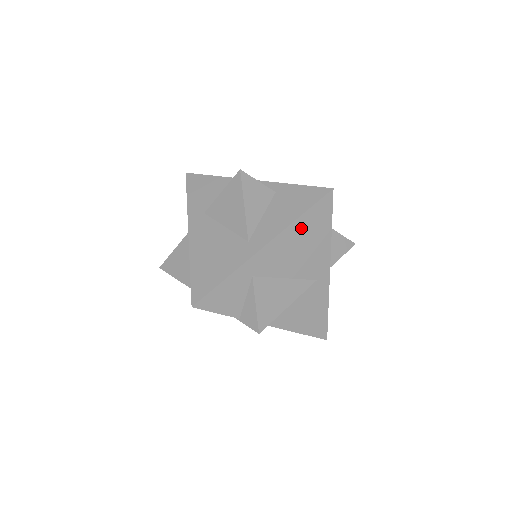
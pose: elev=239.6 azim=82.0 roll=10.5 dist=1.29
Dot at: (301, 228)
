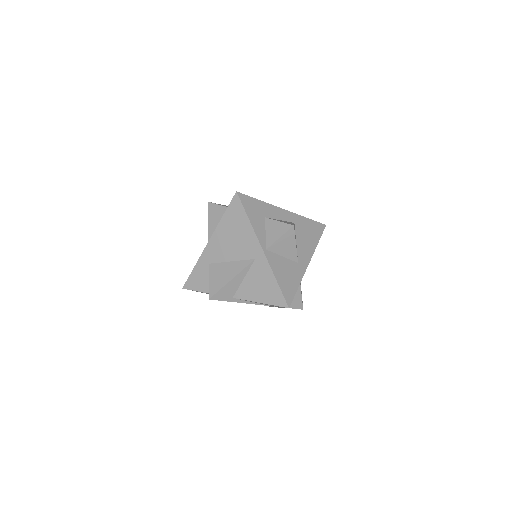
Dot at: (226, 225)
